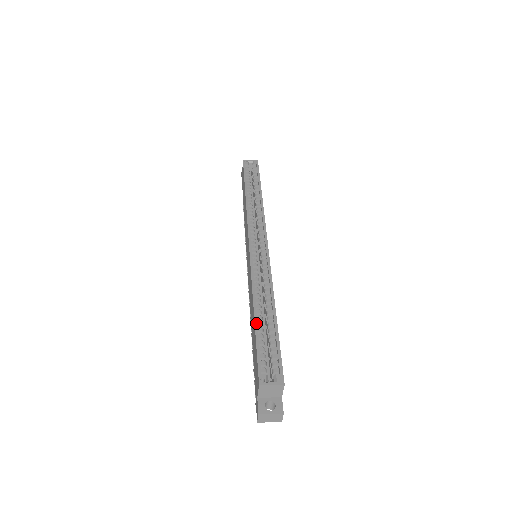
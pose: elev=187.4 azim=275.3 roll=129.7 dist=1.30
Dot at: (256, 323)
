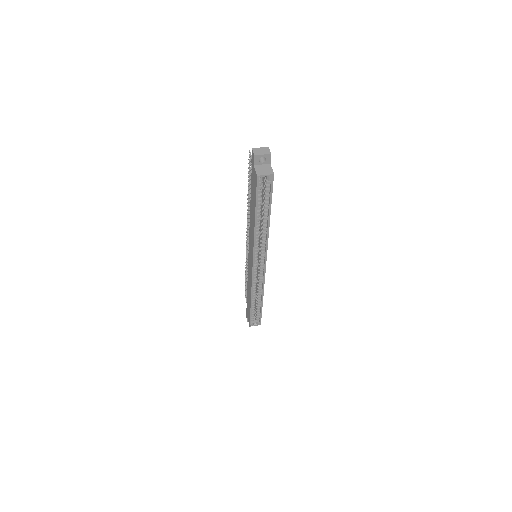
Dot at: (251, 307)
